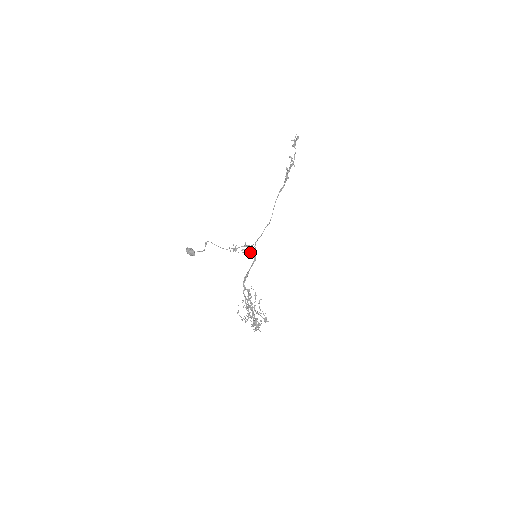
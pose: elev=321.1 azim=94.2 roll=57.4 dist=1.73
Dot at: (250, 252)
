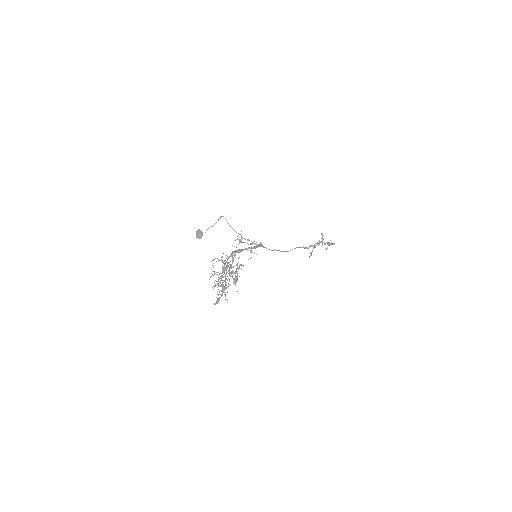
Dot at: occluded
